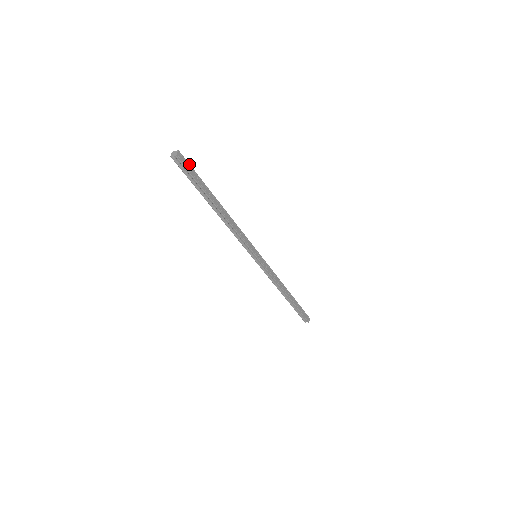
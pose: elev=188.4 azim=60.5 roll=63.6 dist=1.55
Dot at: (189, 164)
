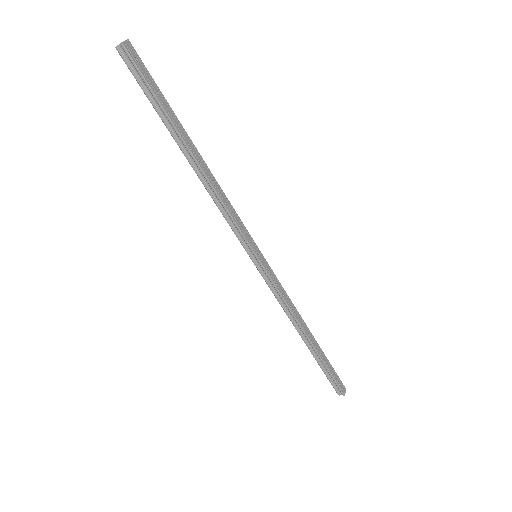
Dot at: (145, 67)
